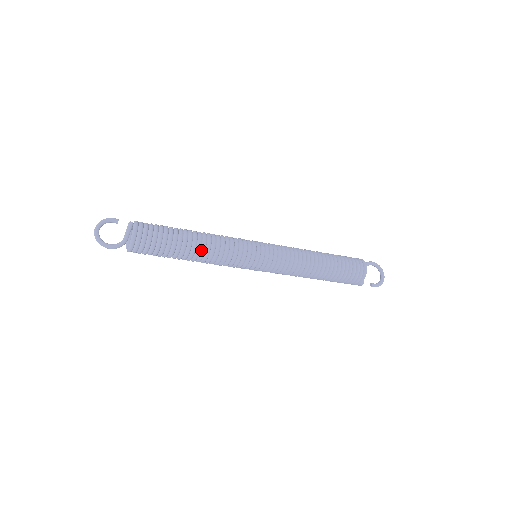
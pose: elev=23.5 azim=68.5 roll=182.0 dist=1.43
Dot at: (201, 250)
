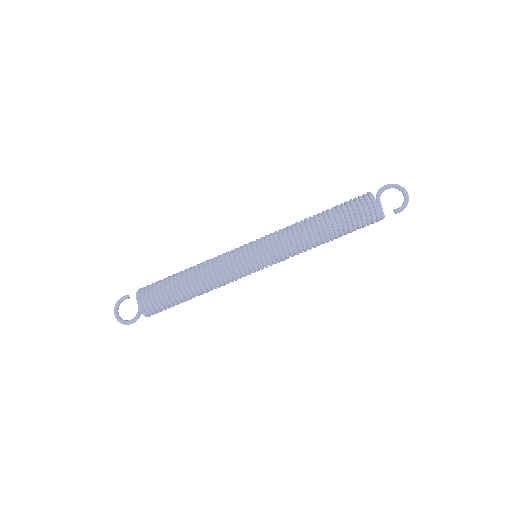
Dot at: (199, 284)
